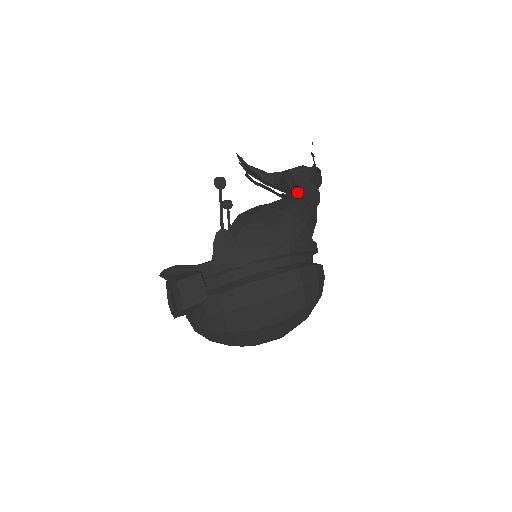
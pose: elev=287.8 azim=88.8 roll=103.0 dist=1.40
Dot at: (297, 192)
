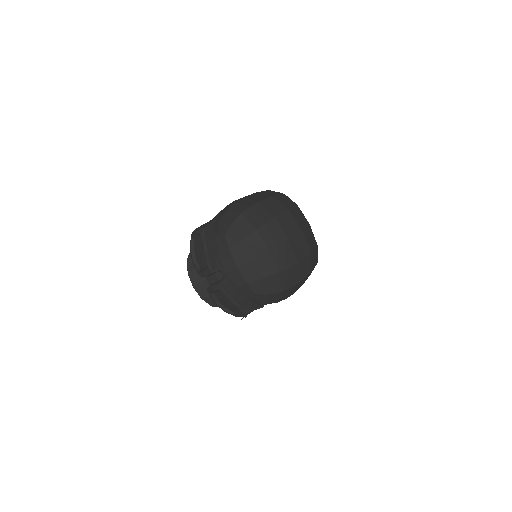
Dot at: occluded
